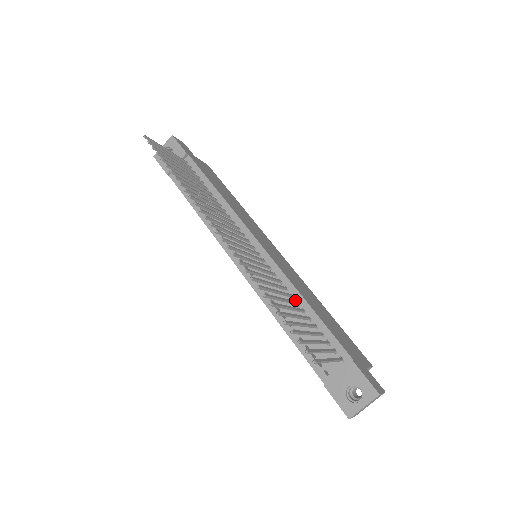
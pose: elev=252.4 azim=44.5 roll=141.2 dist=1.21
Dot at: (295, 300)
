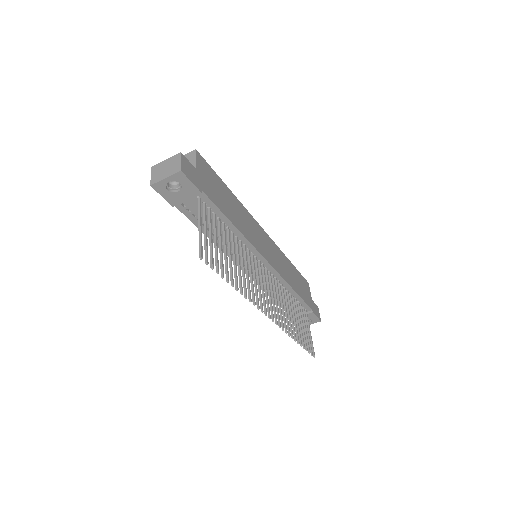
Dot at: (286, 290)
